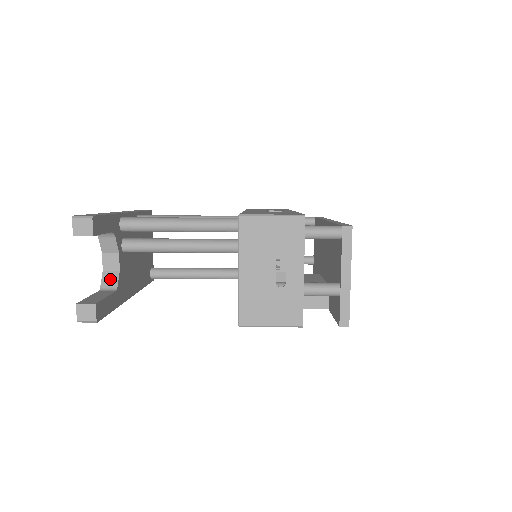
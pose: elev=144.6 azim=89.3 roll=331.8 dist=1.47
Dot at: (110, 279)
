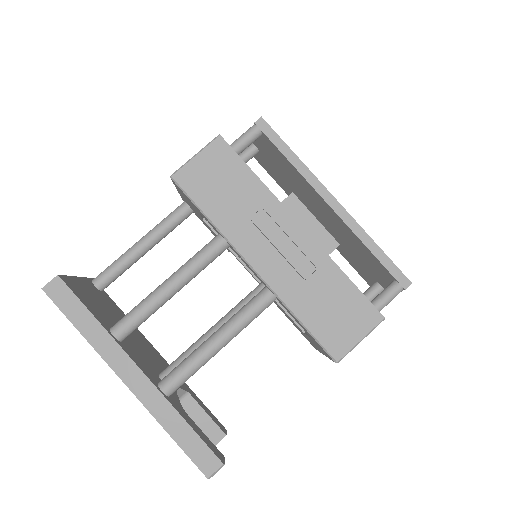
Dot at: occluded
